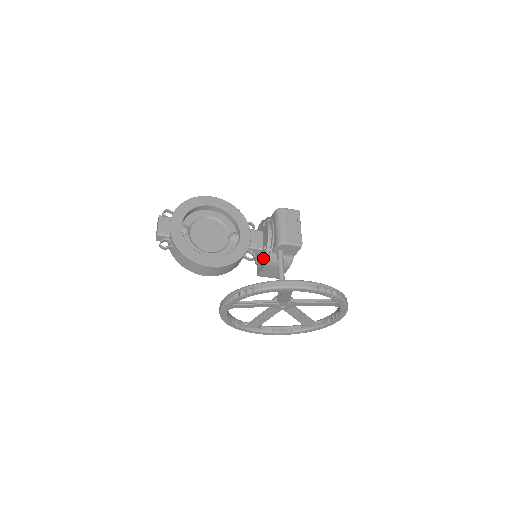
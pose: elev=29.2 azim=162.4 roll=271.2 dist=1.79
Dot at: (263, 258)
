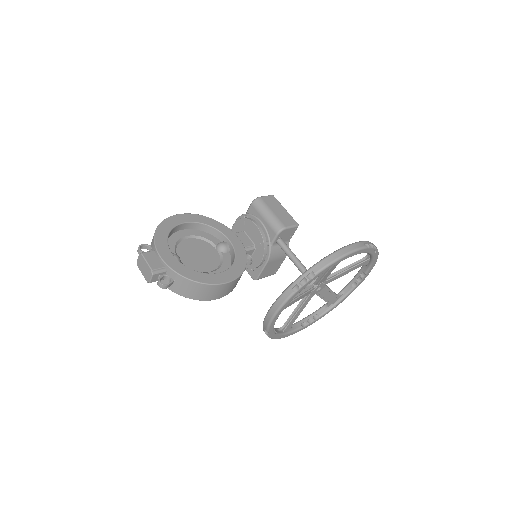
Dot at: (263, 255)
